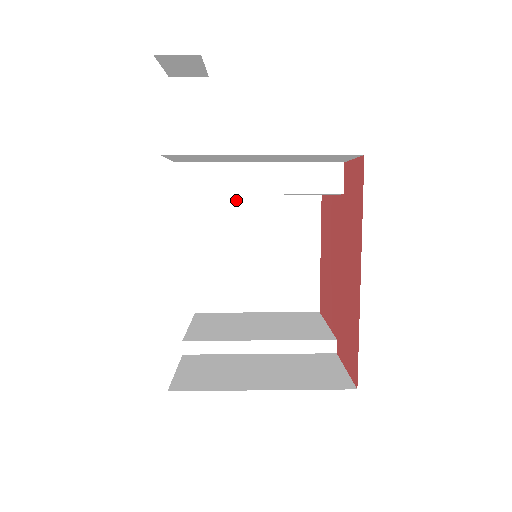
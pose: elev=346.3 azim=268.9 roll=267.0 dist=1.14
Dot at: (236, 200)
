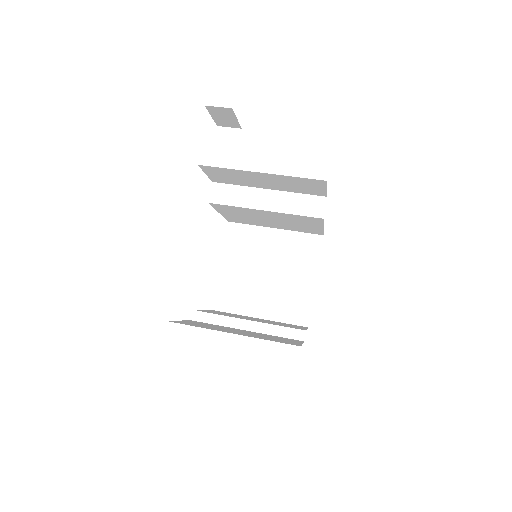
Dot at: (259, 229)
